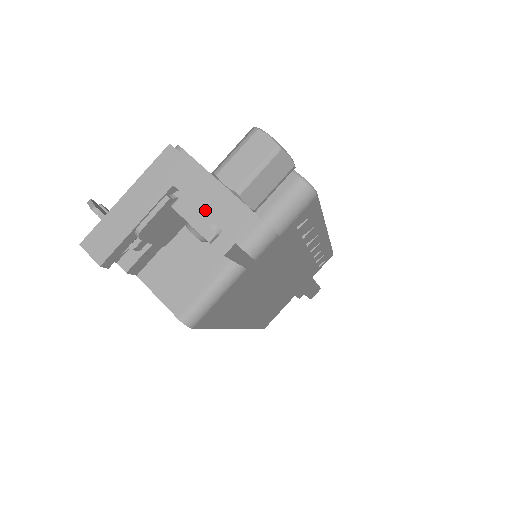
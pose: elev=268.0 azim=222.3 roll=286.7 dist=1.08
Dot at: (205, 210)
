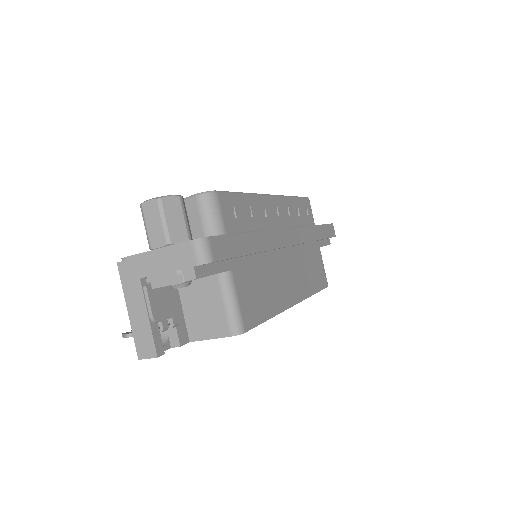
Dot at: (165, 270)
